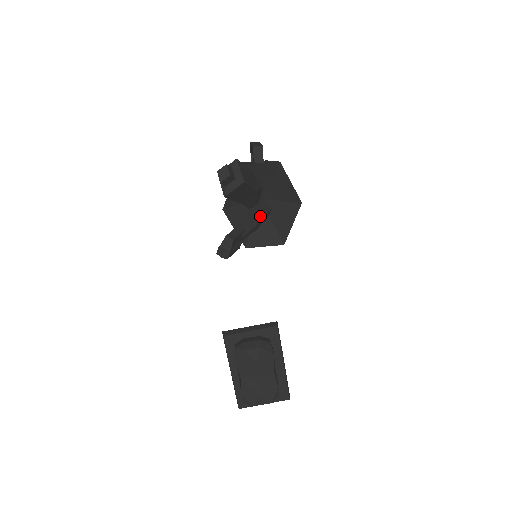
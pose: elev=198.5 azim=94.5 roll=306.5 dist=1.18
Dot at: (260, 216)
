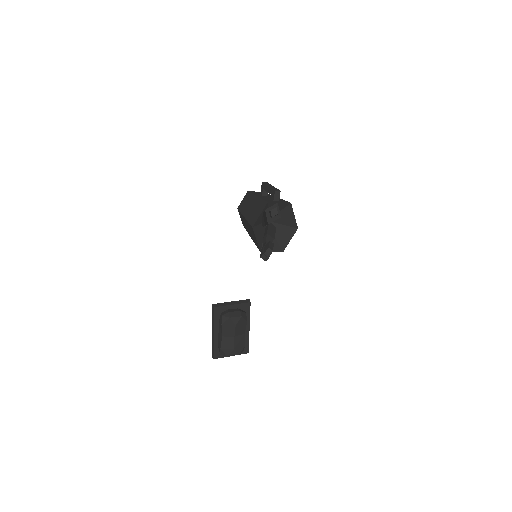
Dot at: (273, 234)
